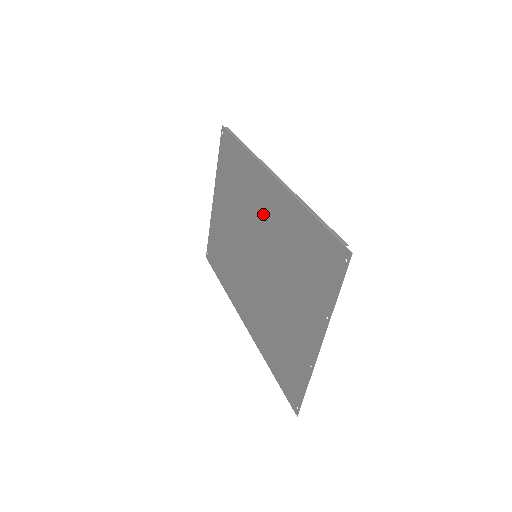
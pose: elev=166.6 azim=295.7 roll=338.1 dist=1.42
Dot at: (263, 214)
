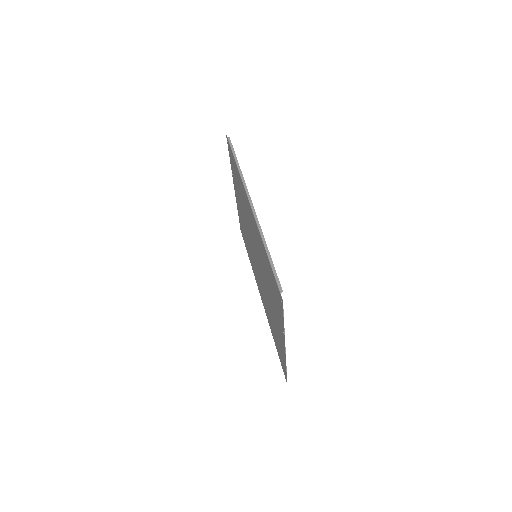
Dot at: (252, 229)
